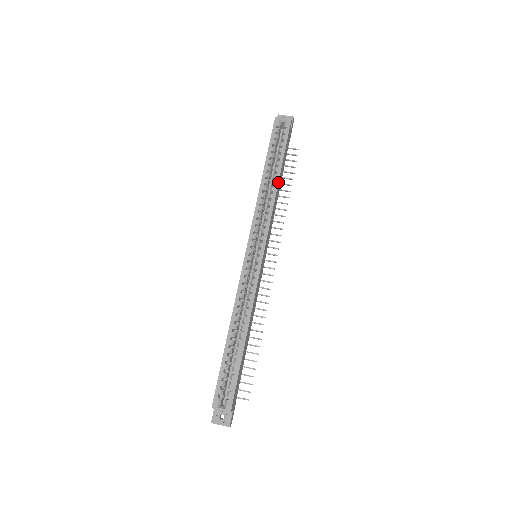
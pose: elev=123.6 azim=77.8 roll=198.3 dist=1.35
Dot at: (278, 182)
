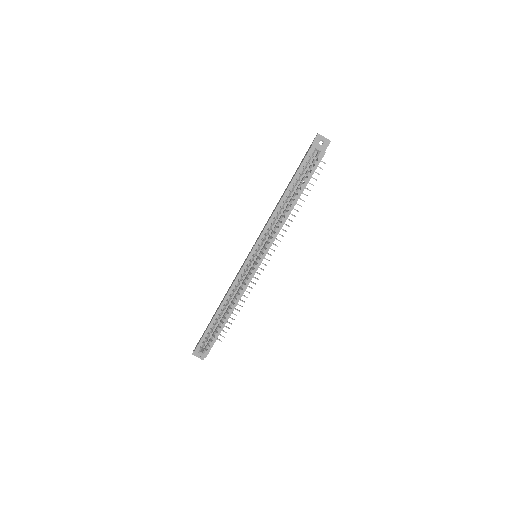
Dot at: occluded
